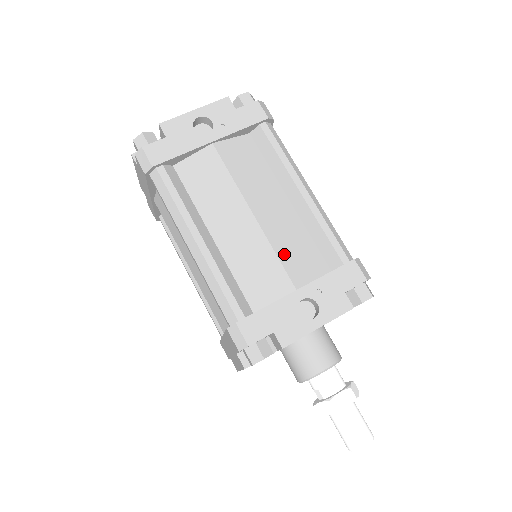
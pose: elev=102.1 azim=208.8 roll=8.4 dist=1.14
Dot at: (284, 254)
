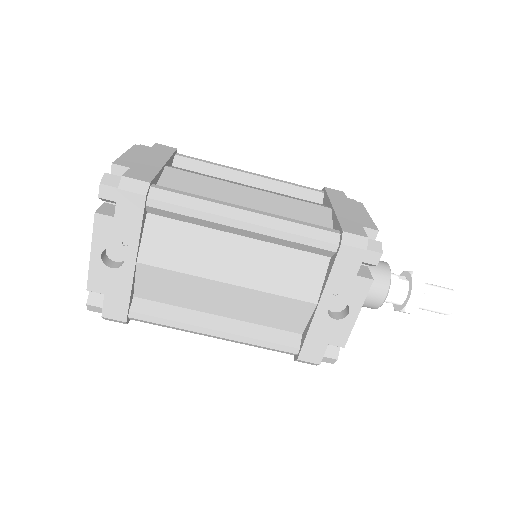
Dot at: (282, 288)
